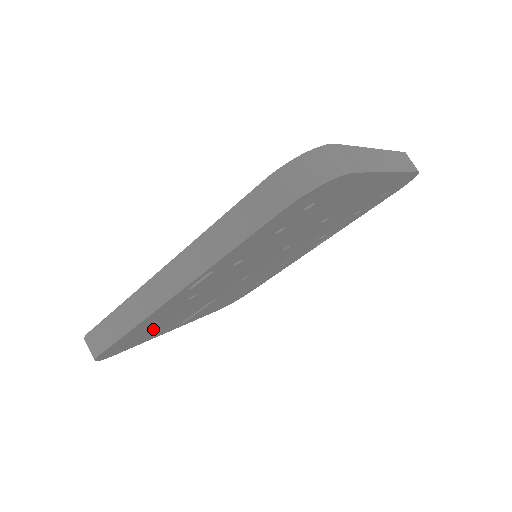
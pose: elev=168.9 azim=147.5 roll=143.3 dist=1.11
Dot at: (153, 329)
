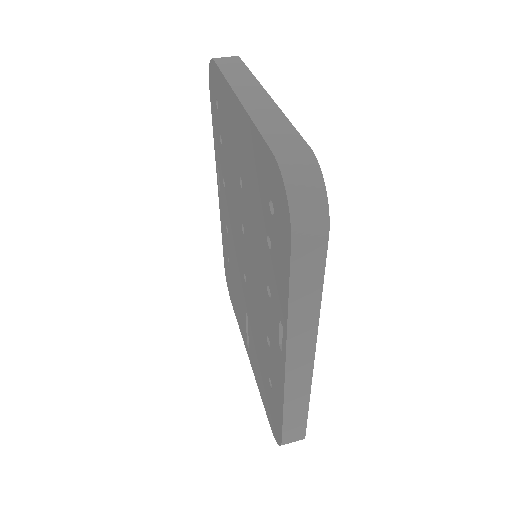
Dot at: occluded
